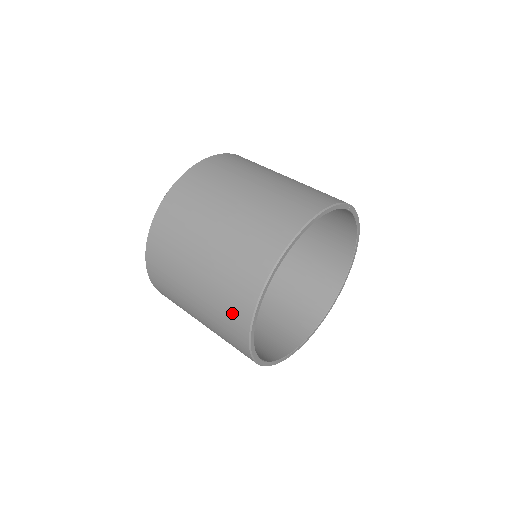
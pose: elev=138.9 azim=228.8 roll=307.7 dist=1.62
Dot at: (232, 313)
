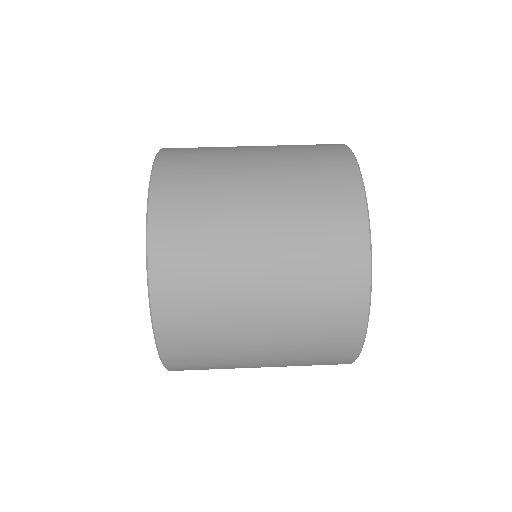
Dot at: (337, 287)
